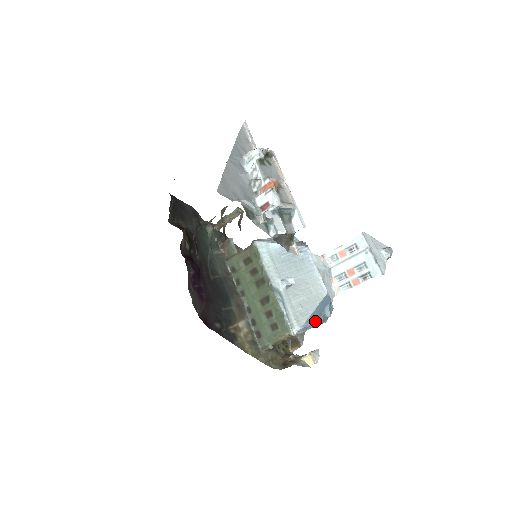
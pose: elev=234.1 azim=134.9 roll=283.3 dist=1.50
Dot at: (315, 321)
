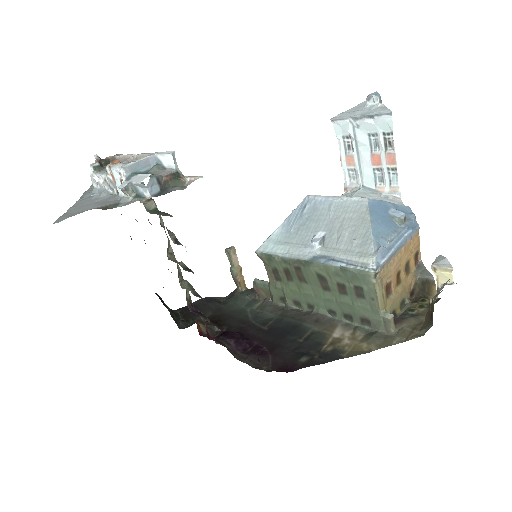
Dot at: (393, 236)
